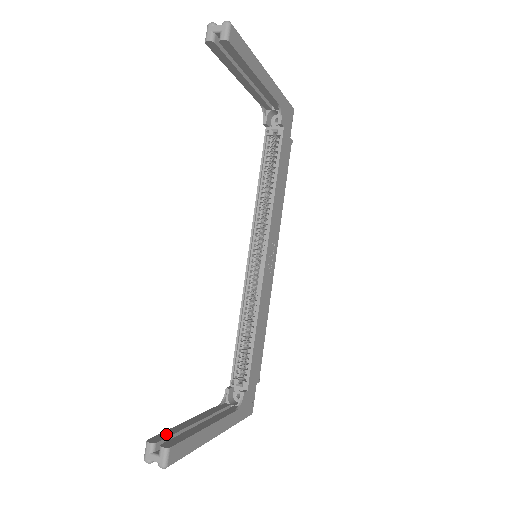
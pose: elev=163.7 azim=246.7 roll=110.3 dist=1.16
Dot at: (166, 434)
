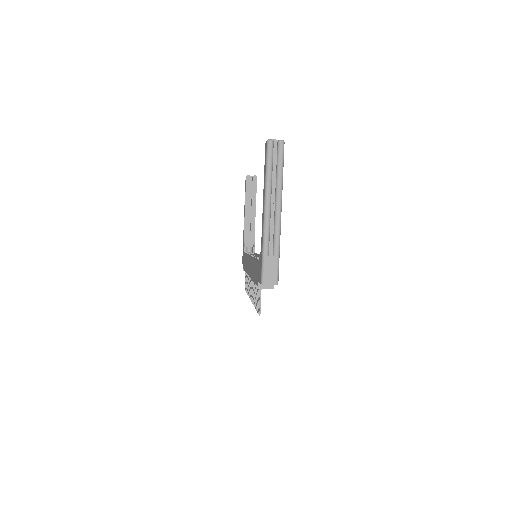
Dot at: occluded
